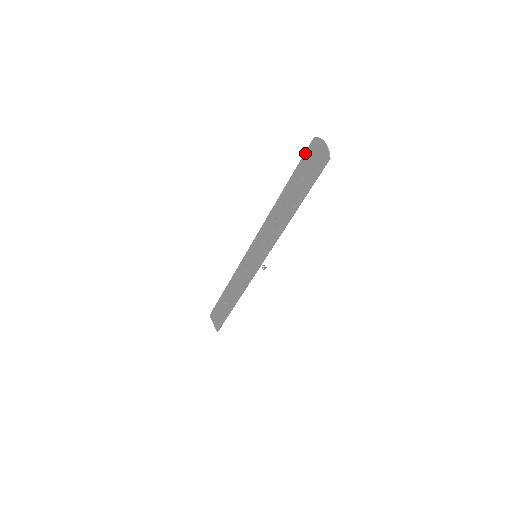
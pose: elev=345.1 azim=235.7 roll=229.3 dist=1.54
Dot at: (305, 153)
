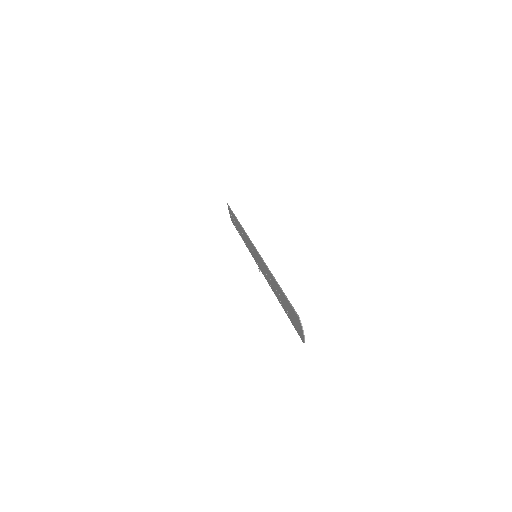
Dot at: (291, 307)
